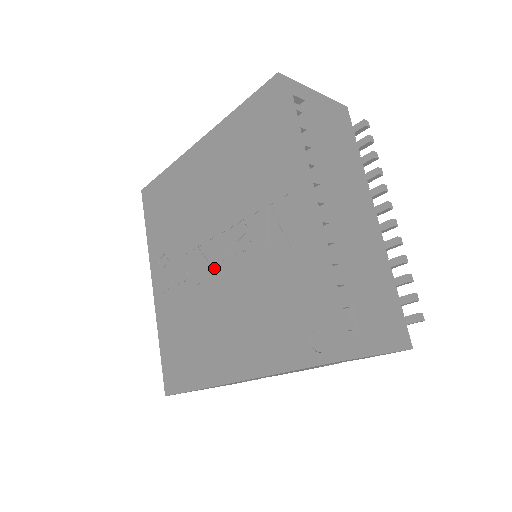
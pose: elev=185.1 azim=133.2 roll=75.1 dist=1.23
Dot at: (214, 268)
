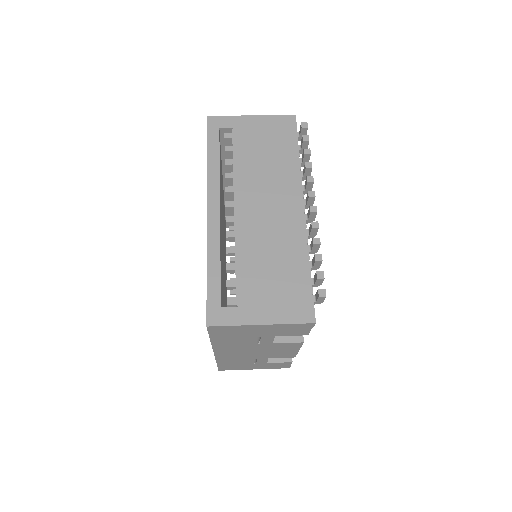
Dot at: occluded
